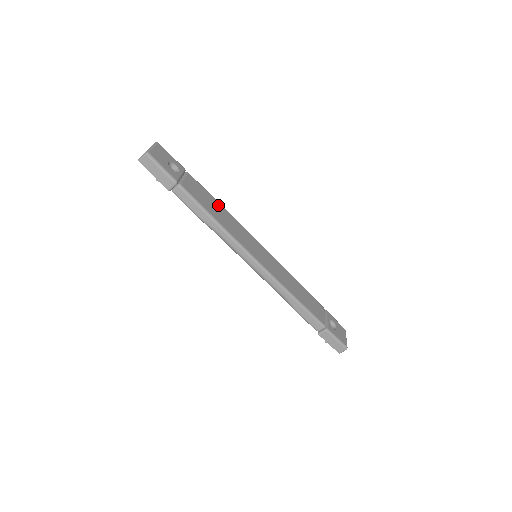
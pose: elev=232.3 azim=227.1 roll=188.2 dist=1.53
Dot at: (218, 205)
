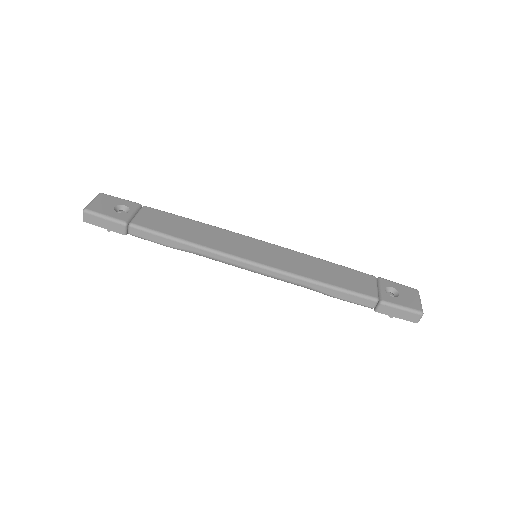
Dot at: (189, 223)
